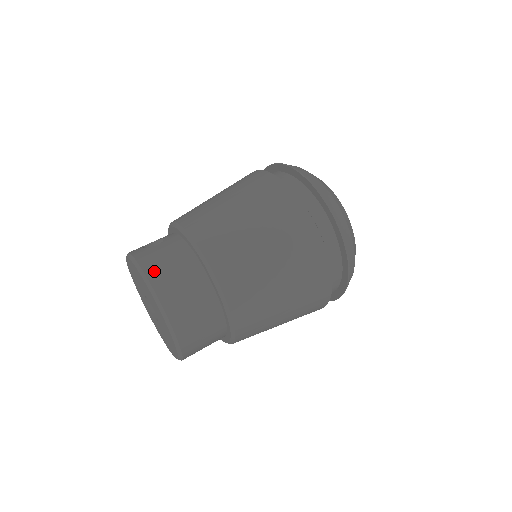
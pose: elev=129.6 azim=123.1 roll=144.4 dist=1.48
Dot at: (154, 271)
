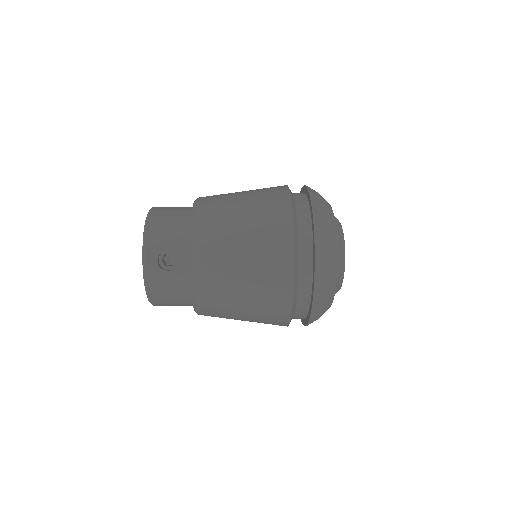
Dot at: occluded
